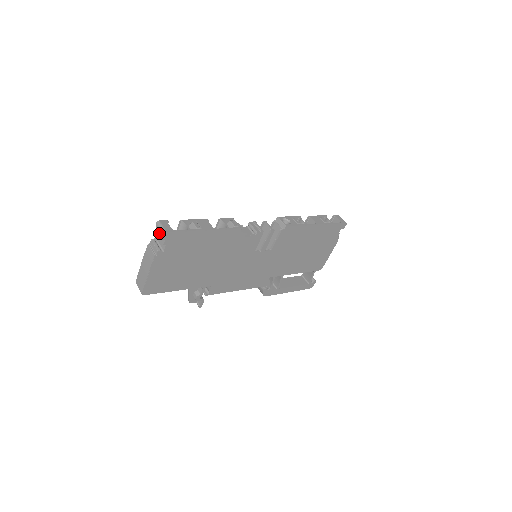
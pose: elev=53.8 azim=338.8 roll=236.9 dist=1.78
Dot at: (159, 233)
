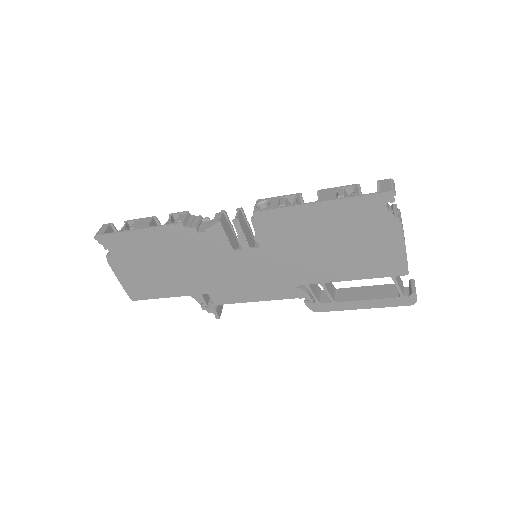
Dot at: occluded
